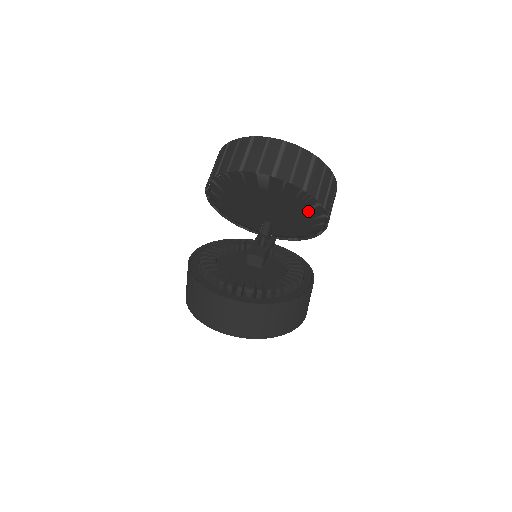
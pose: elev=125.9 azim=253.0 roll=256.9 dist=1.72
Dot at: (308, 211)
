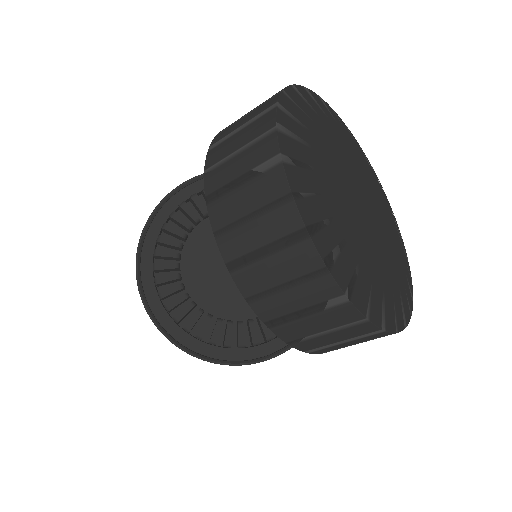
Dot at: occluded
